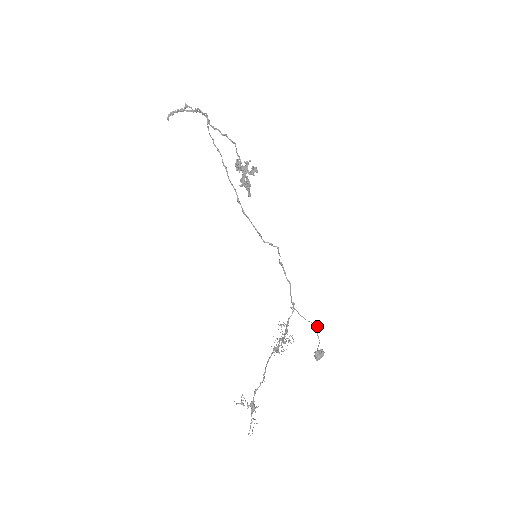
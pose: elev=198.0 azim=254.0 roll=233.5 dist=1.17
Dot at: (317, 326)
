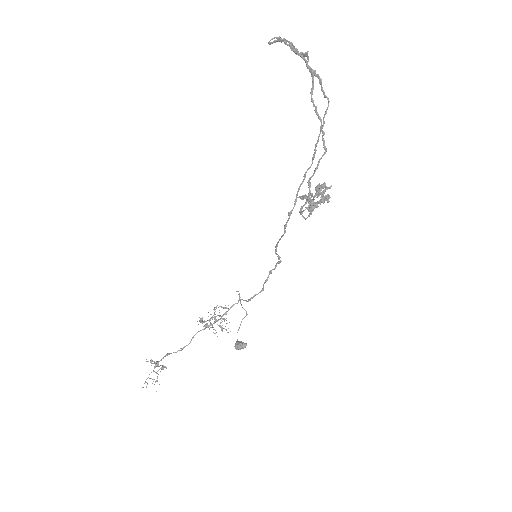
Dot at: (246, 314)
